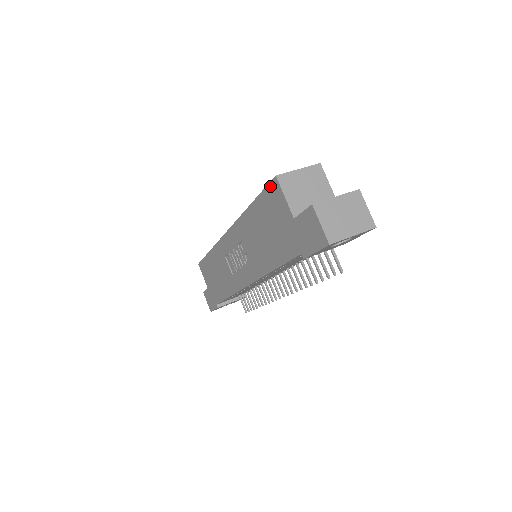
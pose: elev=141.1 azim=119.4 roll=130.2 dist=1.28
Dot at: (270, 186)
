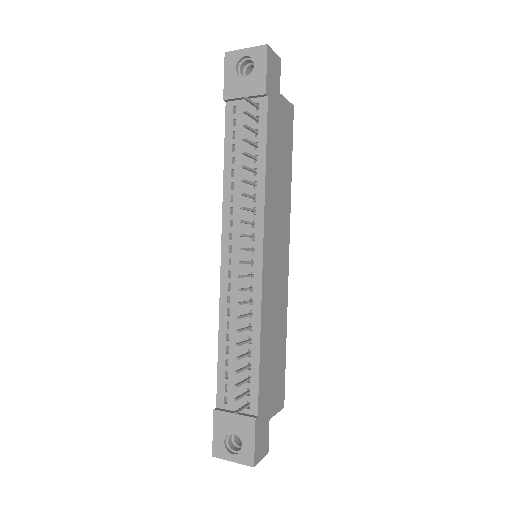
Dot at: occluded
